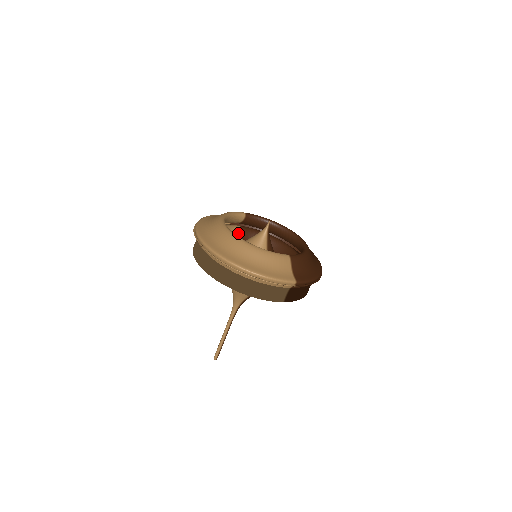
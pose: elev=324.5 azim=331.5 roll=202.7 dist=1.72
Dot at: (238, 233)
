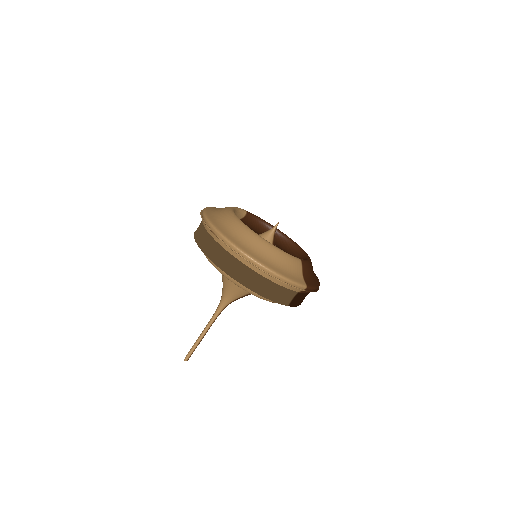
Dot at: occluded
